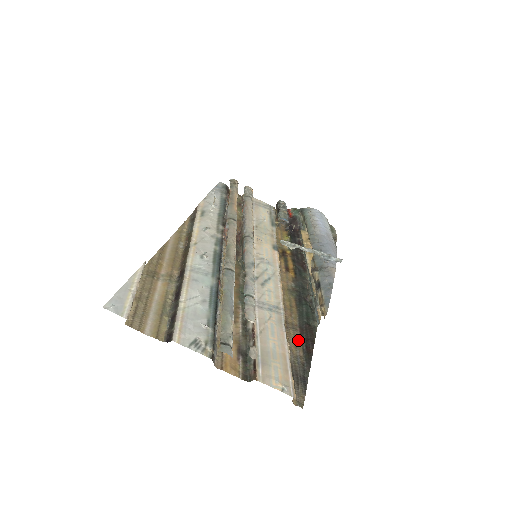
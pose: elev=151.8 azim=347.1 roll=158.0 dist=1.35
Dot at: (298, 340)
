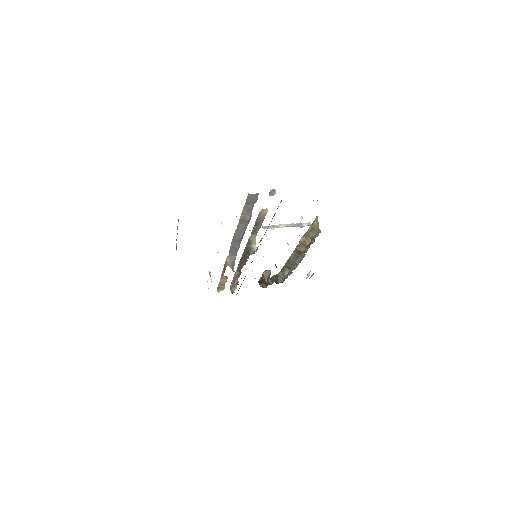
Dot at: occluded
